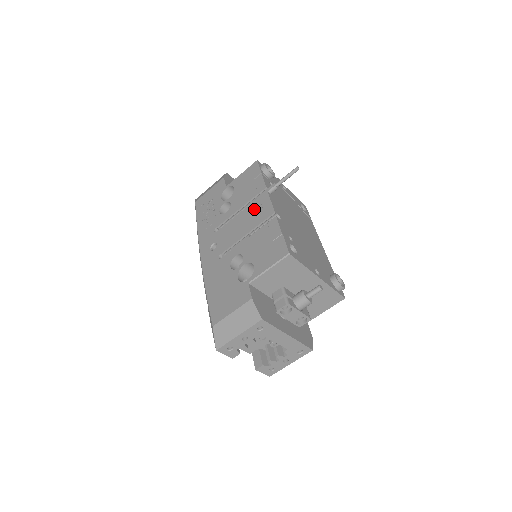
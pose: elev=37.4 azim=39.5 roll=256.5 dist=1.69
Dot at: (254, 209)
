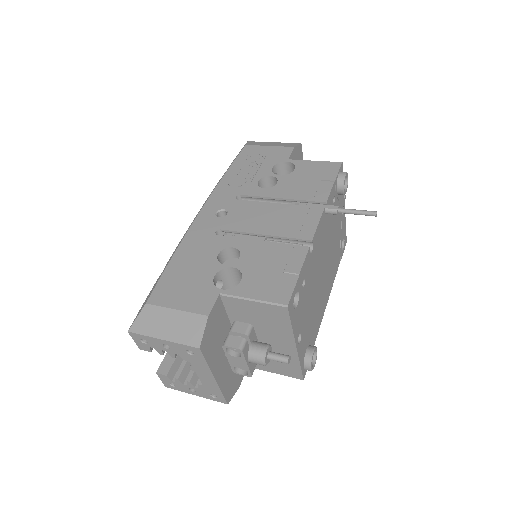
Dot at: (294, 214)
